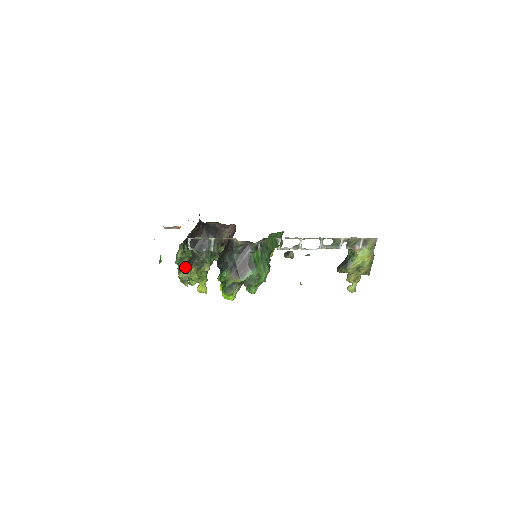
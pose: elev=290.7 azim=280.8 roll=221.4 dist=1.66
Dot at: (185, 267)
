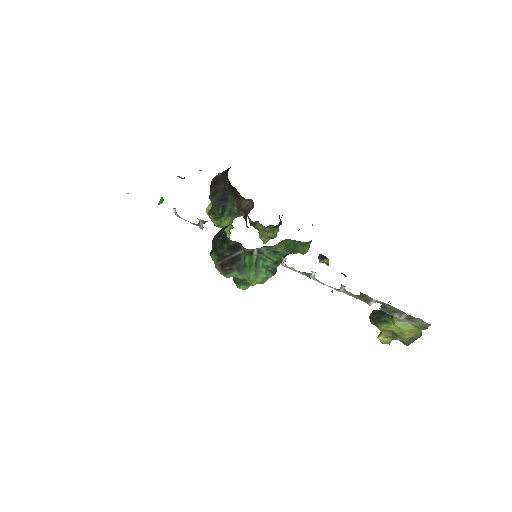
Dot at: occluded
